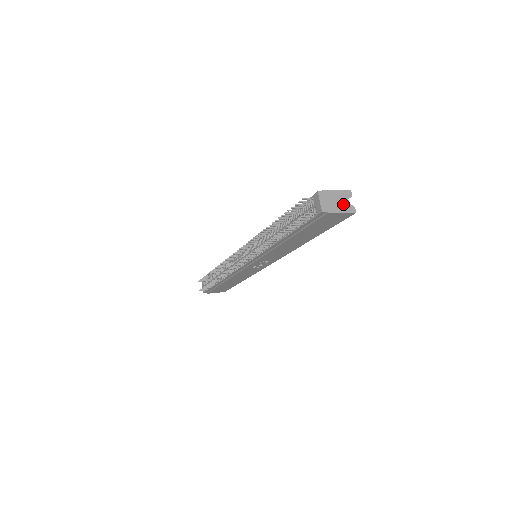
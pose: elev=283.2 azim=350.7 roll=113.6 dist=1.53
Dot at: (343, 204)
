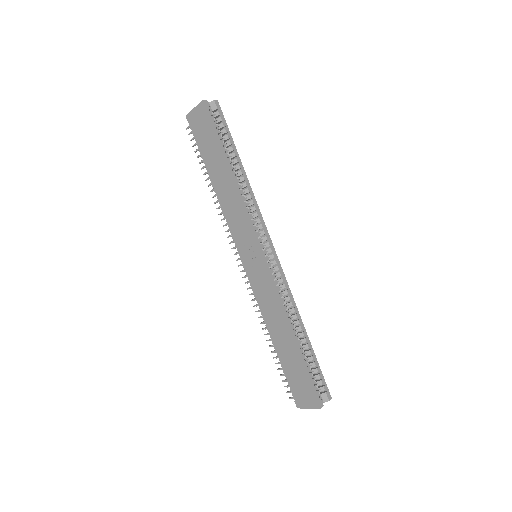
Dot at: occluded
